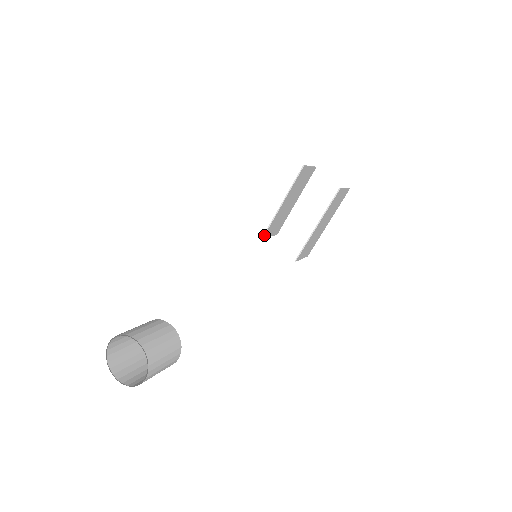
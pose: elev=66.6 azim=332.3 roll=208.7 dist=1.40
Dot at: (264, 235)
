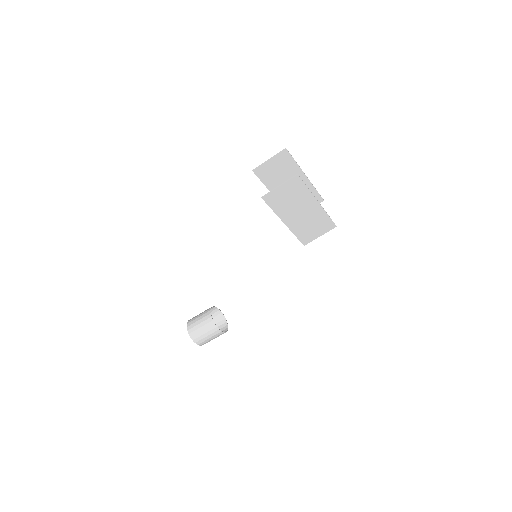
Dot at: occluded
